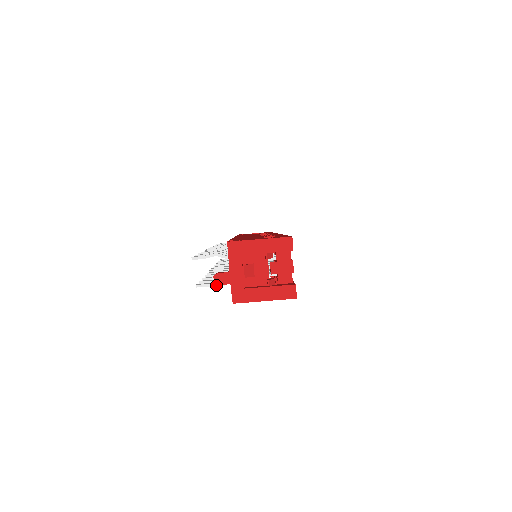
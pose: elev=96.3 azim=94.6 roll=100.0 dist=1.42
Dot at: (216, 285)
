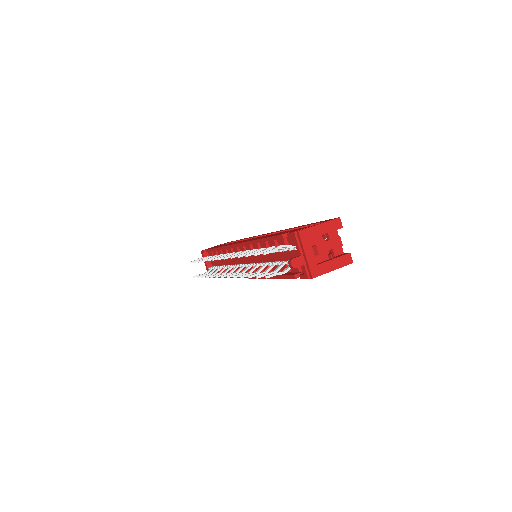
Dot at: (282, 272)
